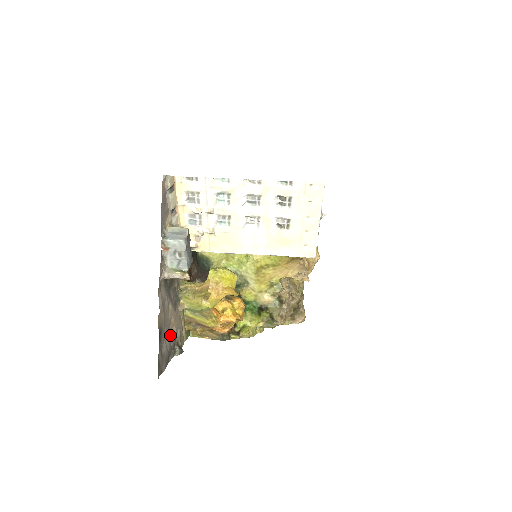
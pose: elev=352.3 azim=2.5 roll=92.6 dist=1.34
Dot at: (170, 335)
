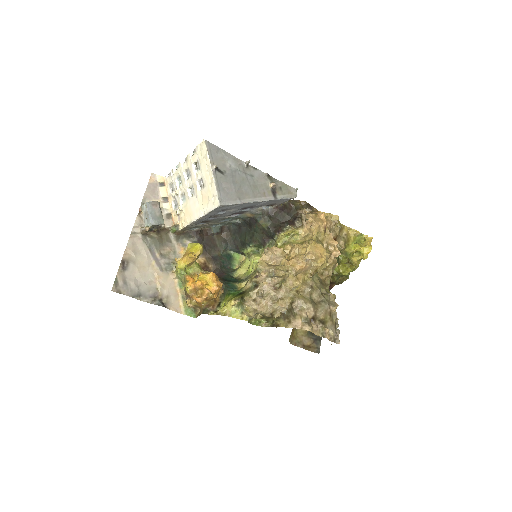
Dot at: (149, 283)
